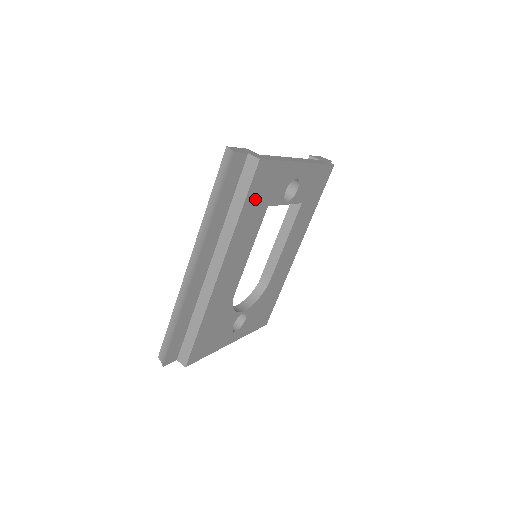
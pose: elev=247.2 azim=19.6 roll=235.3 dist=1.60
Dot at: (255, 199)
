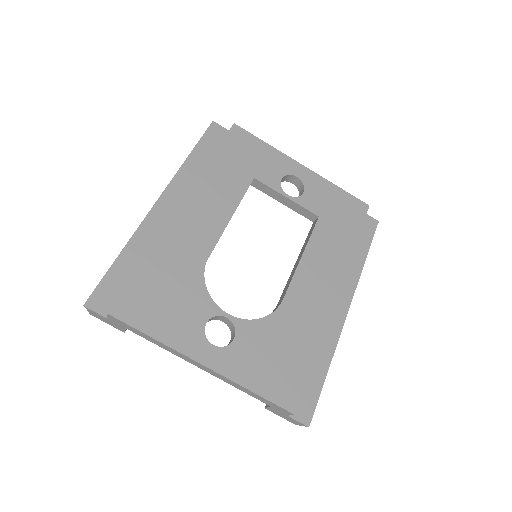
Dot at: (232, 157)
